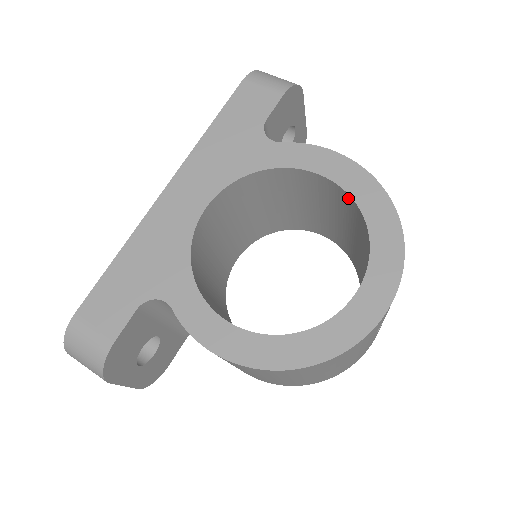
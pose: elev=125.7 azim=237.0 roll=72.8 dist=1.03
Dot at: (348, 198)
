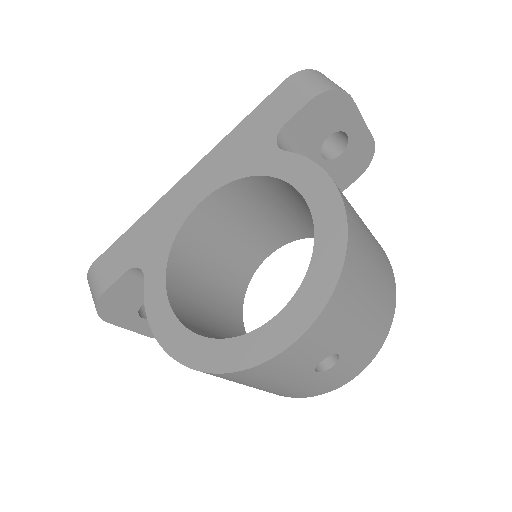
Dot at: (316, 223)
